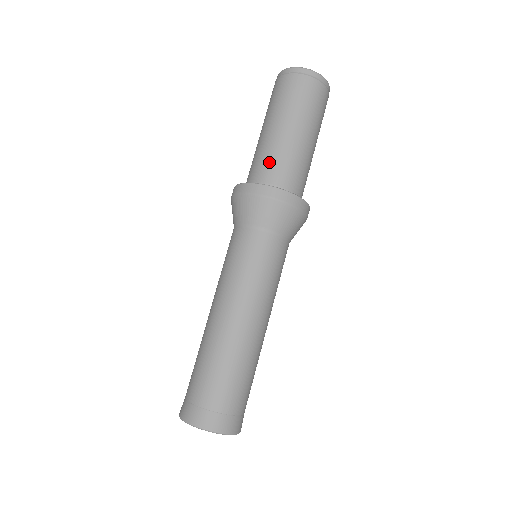
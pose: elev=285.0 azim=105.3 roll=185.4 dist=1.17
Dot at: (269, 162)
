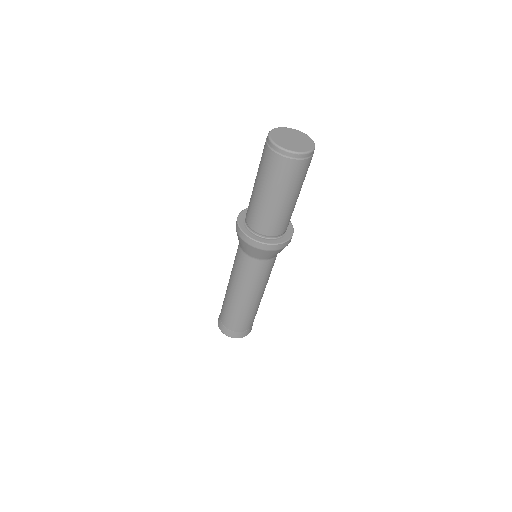
Dot at: (261, 221)
